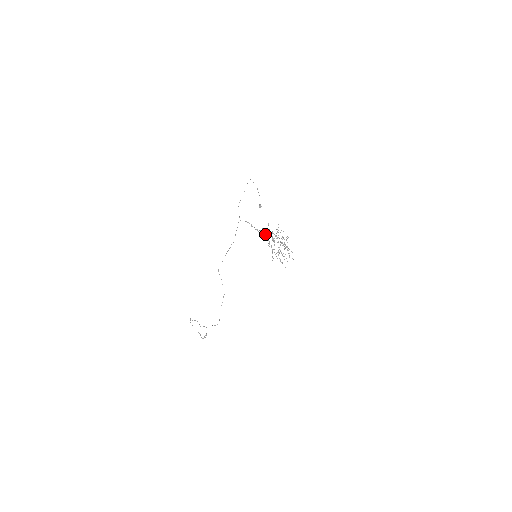
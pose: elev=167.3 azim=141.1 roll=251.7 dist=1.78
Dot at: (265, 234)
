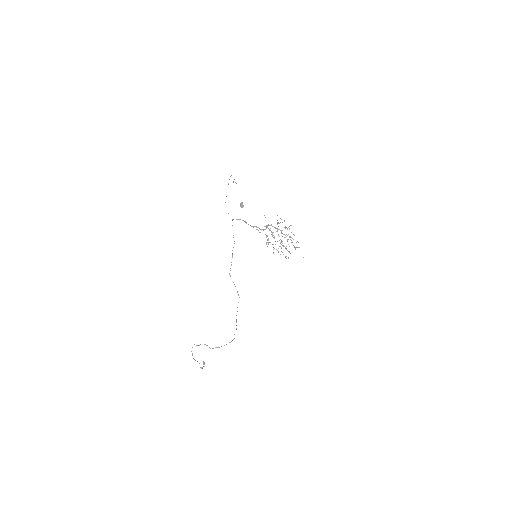
Dot at: (263, 229)
